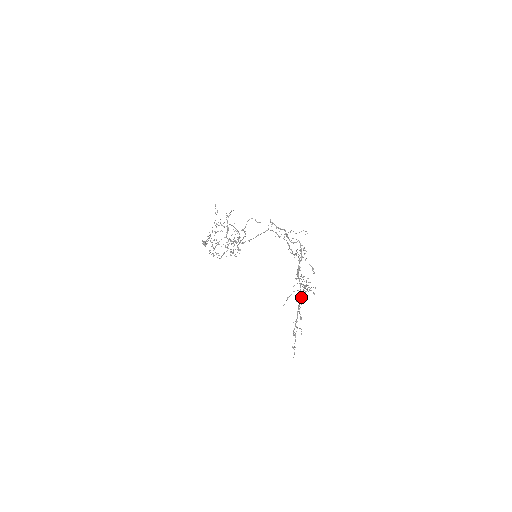
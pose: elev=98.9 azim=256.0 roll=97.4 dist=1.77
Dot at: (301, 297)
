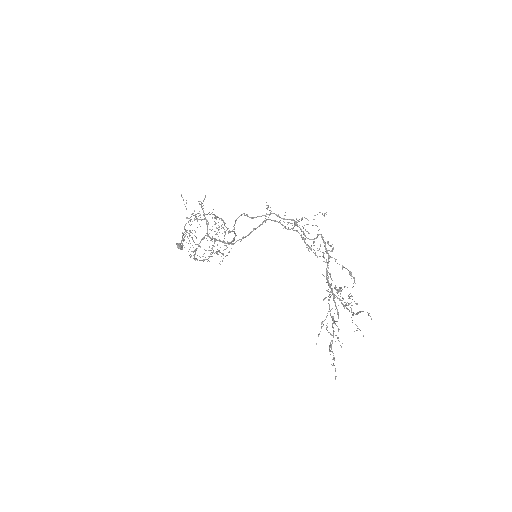
Dot at: (337, 310)
